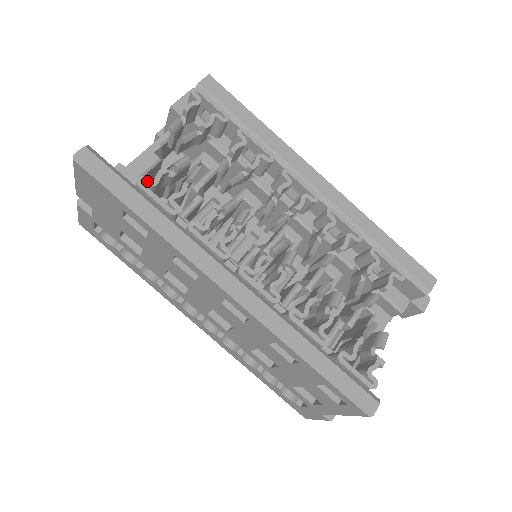
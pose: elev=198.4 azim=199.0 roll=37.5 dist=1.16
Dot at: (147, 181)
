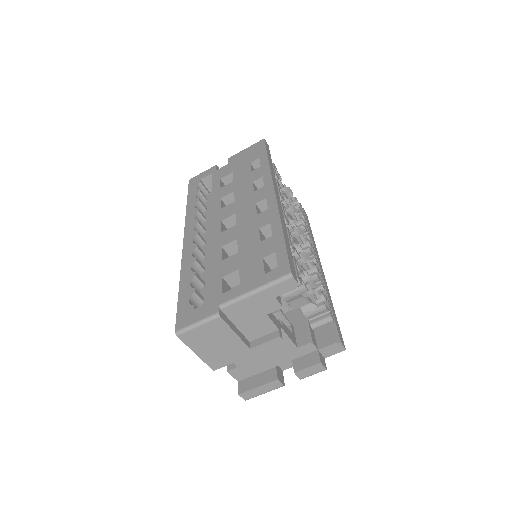
Dot at: (276, 168)
